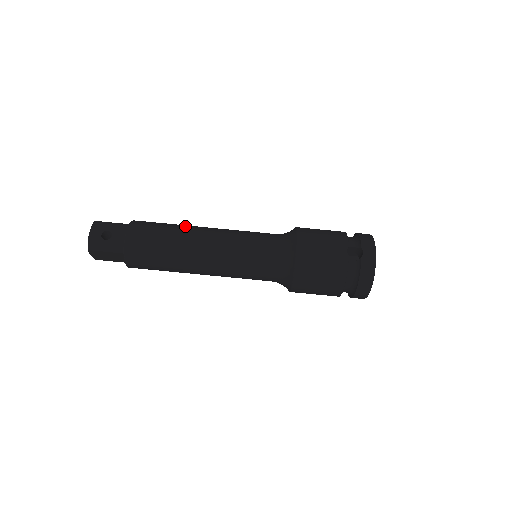
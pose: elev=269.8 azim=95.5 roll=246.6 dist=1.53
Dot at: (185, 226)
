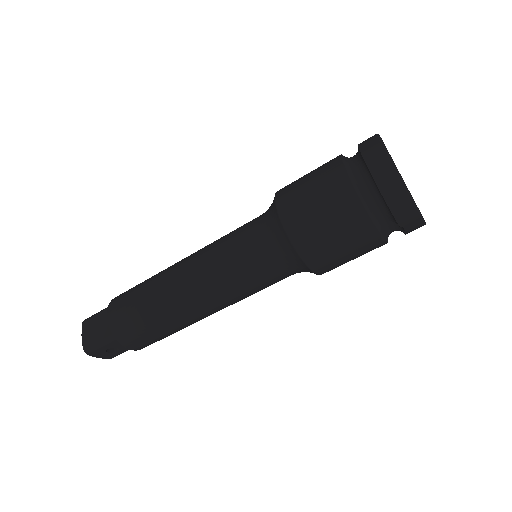
Dot at: (166, 310)
